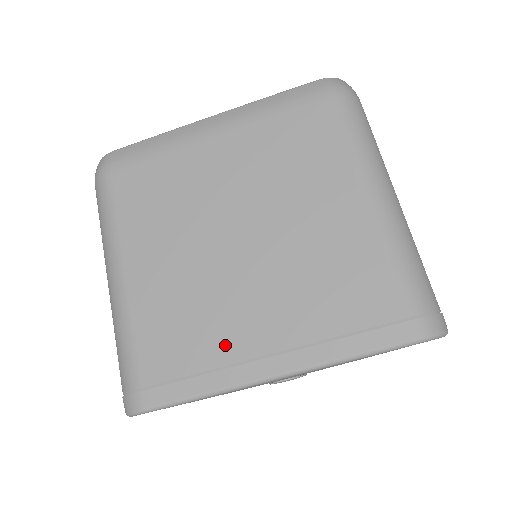
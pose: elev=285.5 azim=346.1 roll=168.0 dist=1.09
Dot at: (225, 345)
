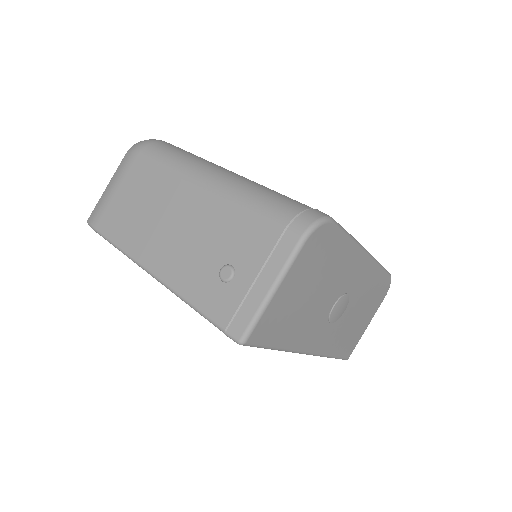
Dot at: occluded
